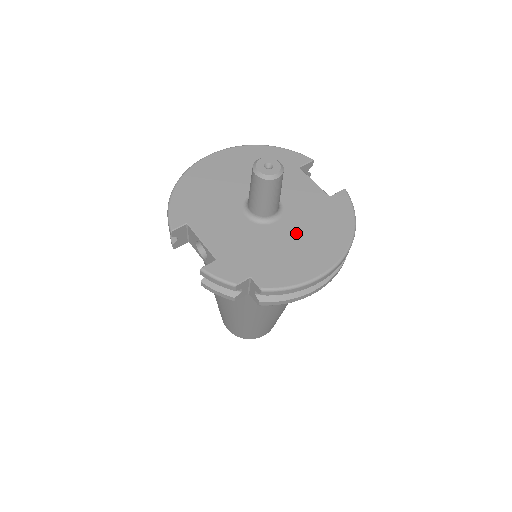
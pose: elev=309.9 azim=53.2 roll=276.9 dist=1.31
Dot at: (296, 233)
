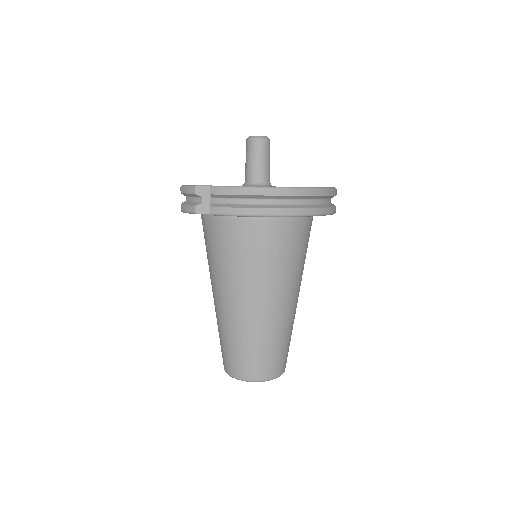
Dot at: occluded
